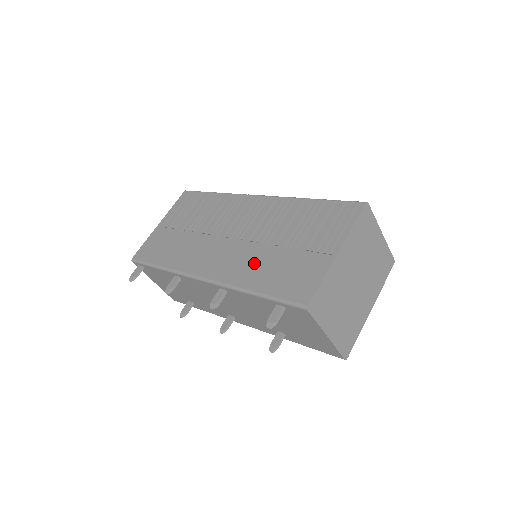
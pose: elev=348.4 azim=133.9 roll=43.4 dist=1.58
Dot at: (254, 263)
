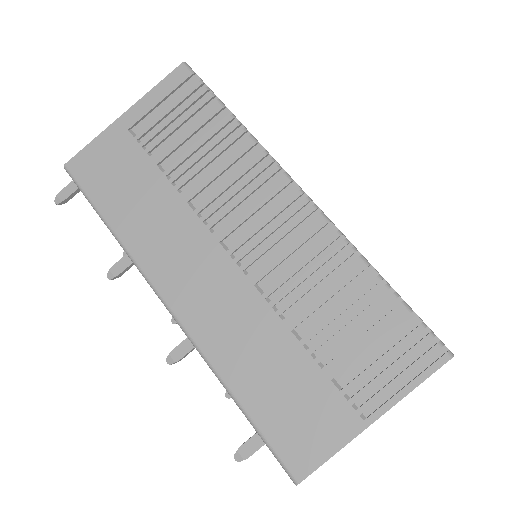
Dot at: (251, 342)
